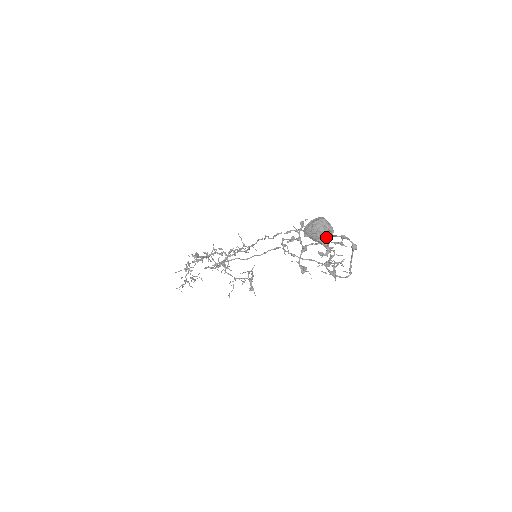
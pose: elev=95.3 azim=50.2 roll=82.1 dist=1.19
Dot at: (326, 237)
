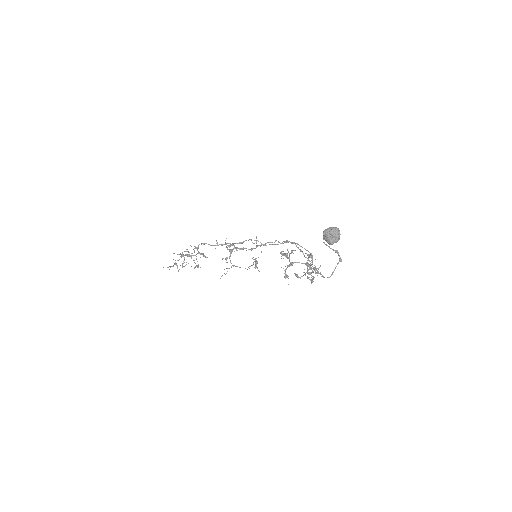
Dot at: (336, 239)
